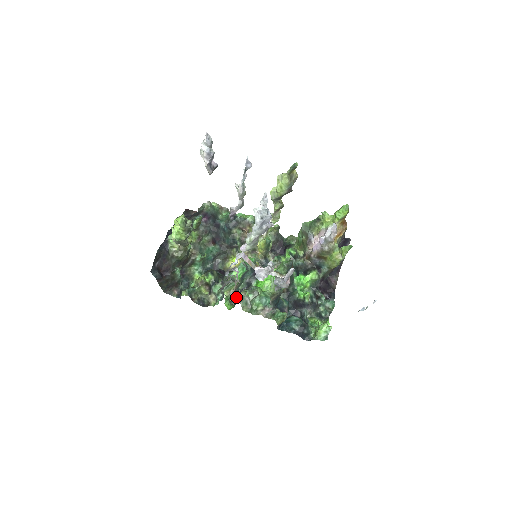
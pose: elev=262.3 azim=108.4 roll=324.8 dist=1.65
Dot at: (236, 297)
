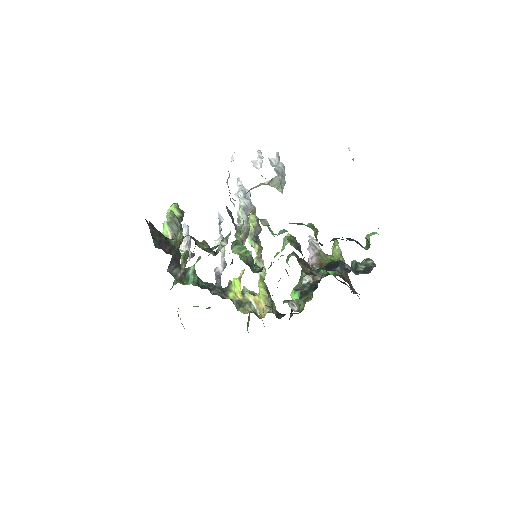
Dot at: occluded
